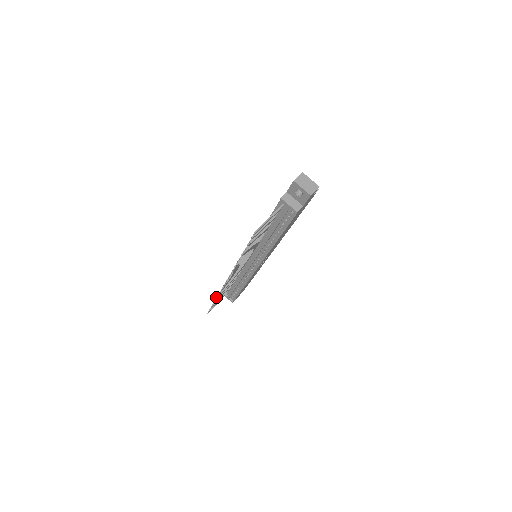
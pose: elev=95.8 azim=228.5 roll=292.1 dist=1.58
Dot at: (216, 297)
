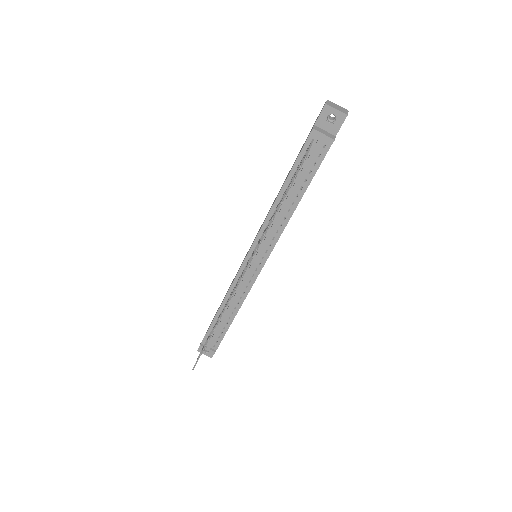
Dot at: (216, 323)
